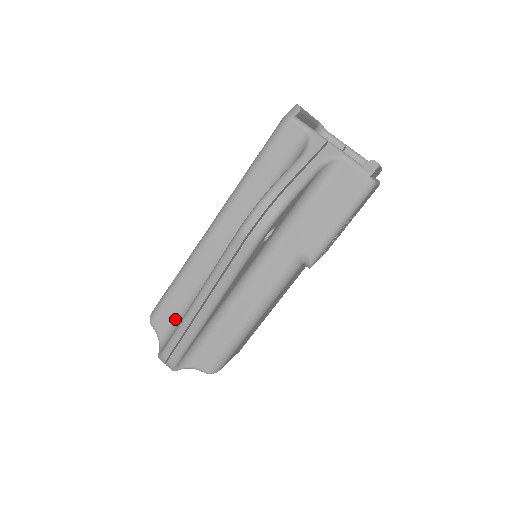
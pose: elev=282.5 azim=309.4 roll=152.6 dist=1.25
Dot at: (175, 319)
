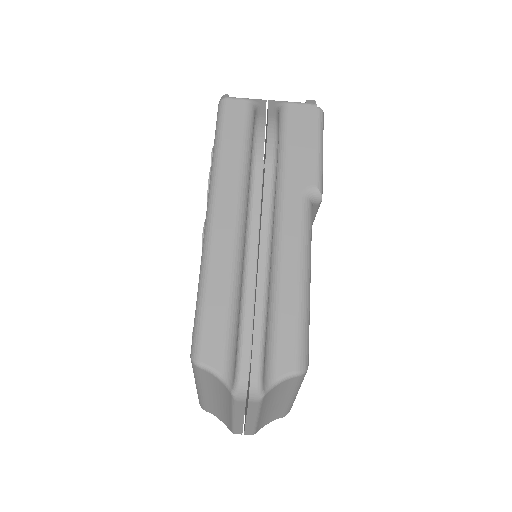
Dot at: (225, 335)
